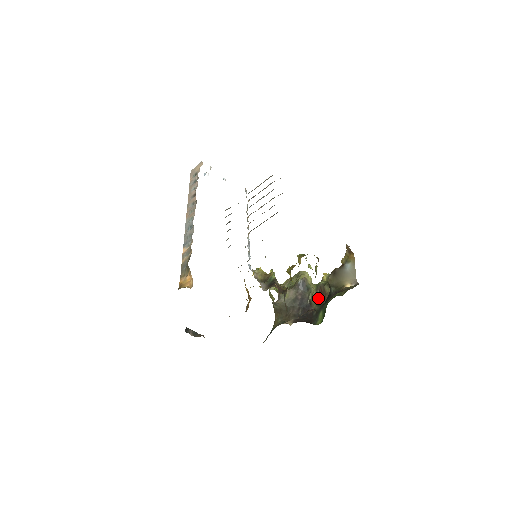
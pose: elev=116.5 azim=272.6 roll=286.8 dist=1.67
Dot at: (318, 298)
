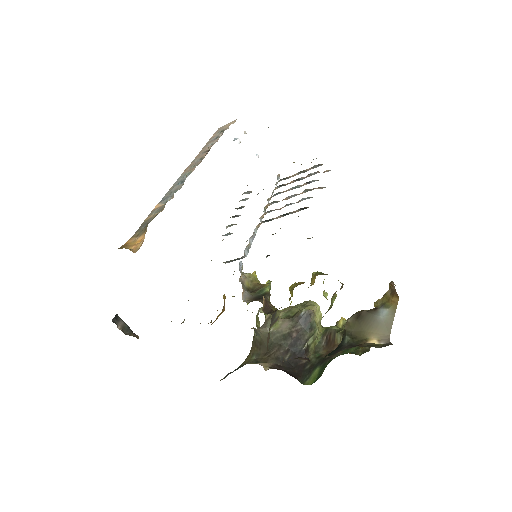
Dot at: (321, 347)
